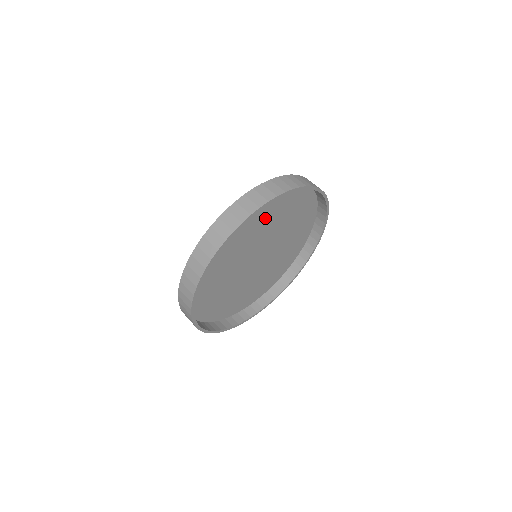
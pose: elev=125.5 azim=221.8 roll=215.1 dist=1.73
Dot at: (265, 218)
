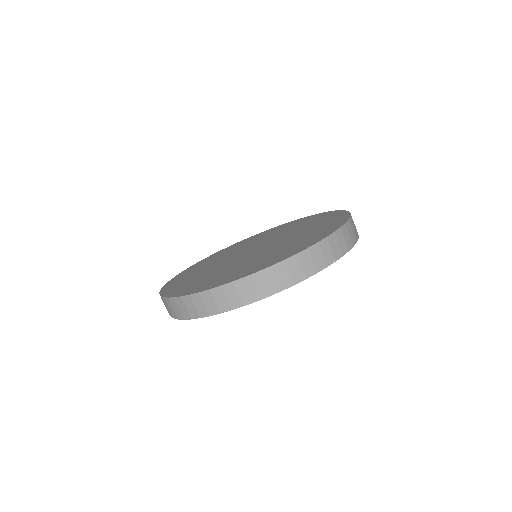
Dot at: occluded
